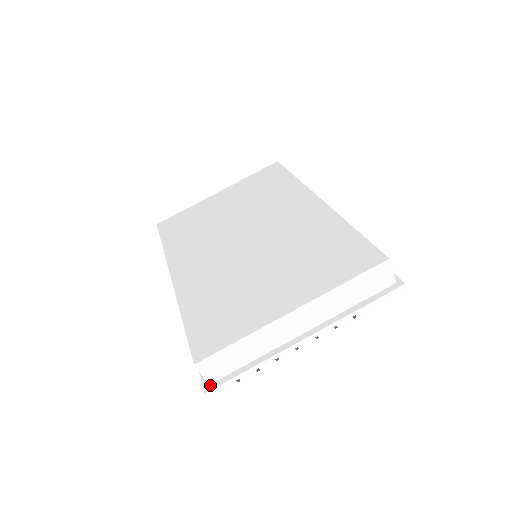
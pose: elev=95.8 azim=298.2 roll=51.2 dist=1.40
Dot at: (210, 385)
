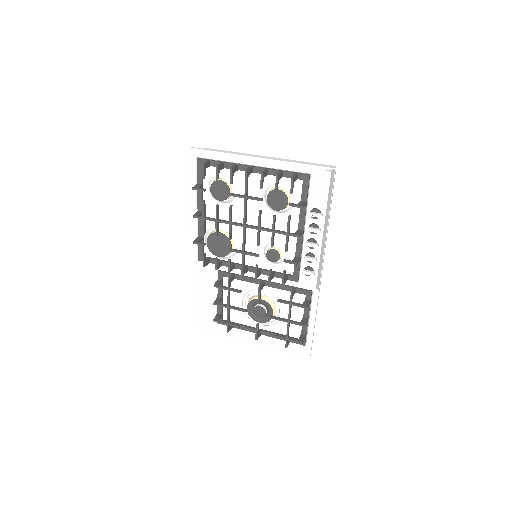
Dot at: (196, 151)
